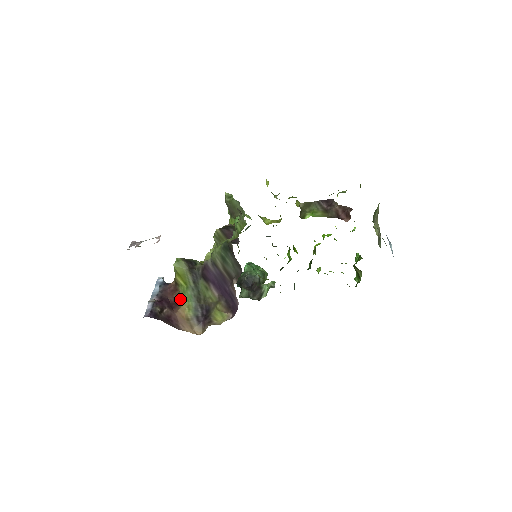
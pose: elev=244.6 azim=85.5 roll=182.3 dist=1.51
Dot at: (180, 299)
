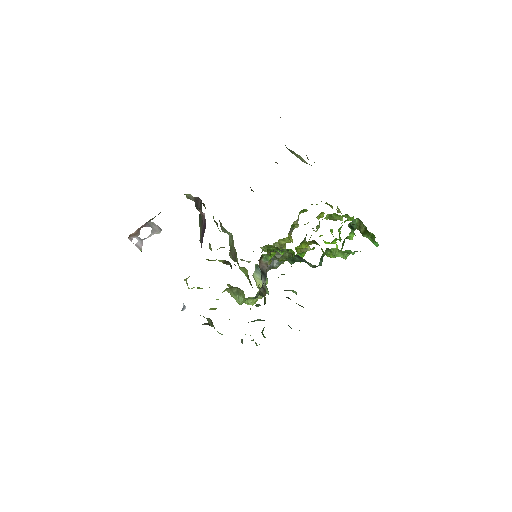
Dot at: occluded
